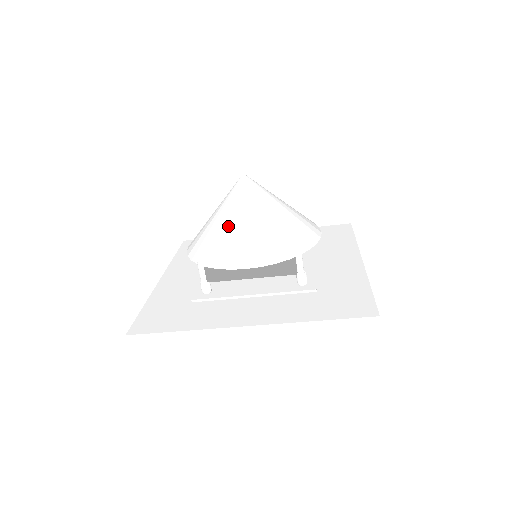
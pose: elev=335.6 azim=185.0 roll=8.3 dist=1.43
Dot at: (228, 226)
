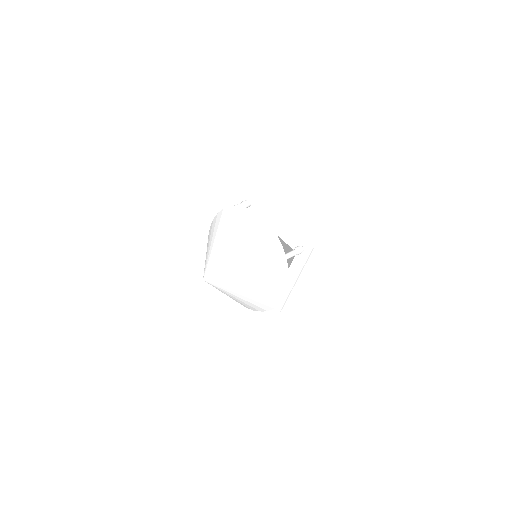
Dot at: (244, 297)
